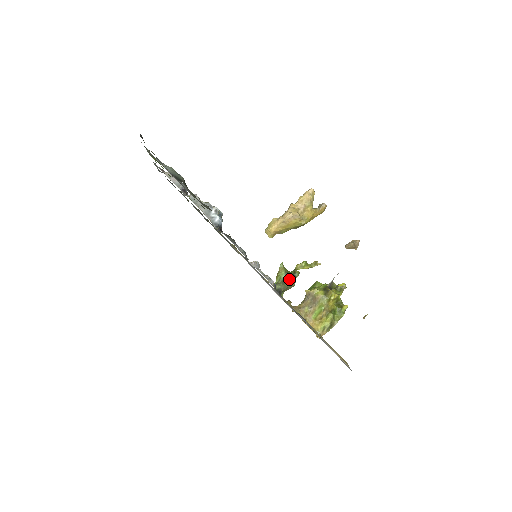
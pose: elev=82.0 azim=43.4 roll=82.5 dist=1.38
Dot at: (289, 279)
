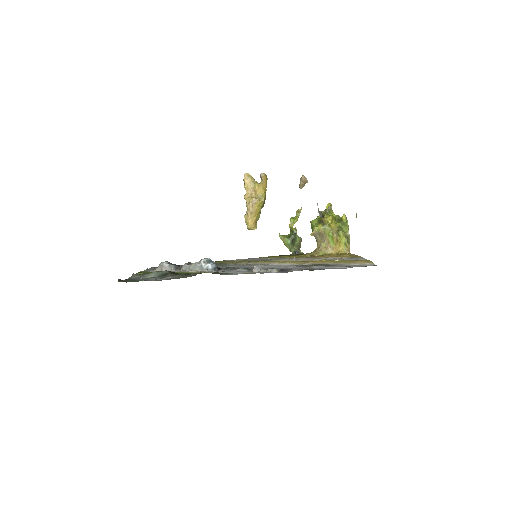
Dot at: (293, 239)
